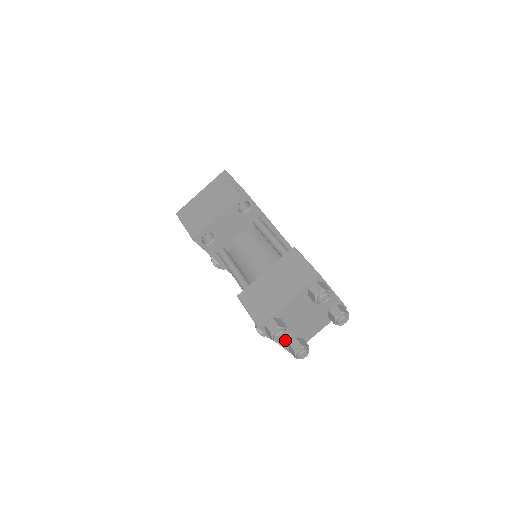
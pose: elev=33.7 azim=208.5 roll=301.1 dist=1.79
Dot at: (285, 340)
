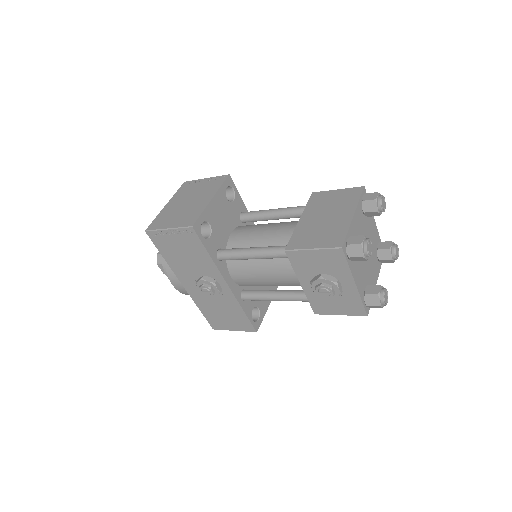
Dot at: (360, 285)
